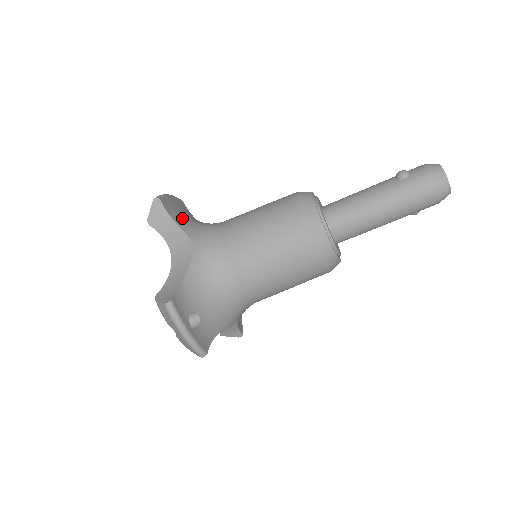
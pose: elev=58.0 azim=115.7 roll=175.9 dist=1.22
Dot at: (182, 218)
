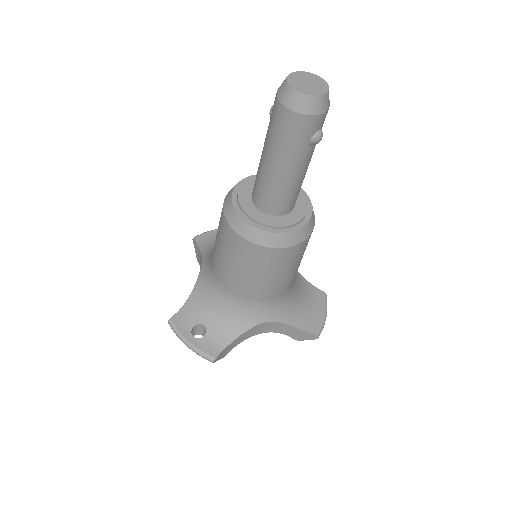
Dot at: (213, 246)
